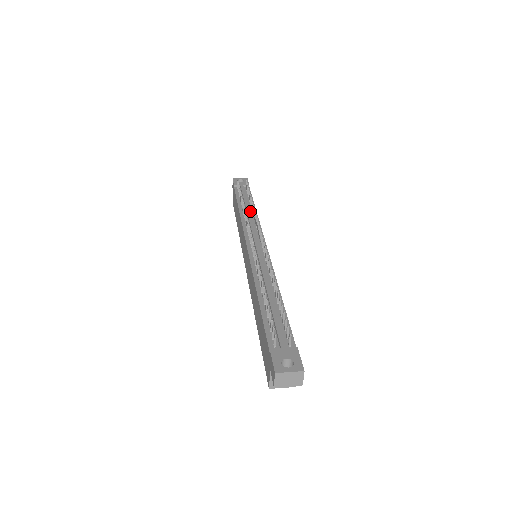
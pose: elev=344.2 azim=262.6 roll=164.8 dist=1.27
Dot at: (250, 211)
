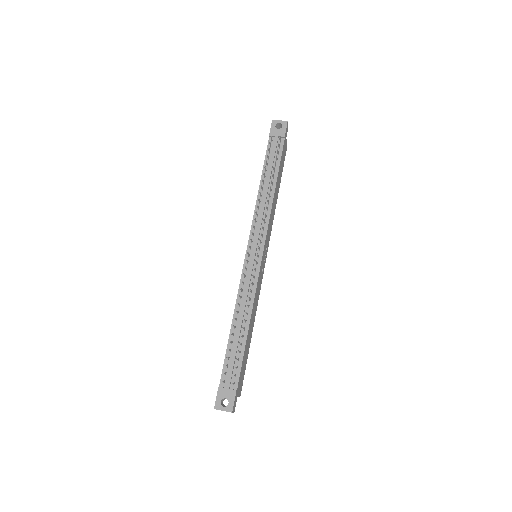
Dot at: (268, 192)
